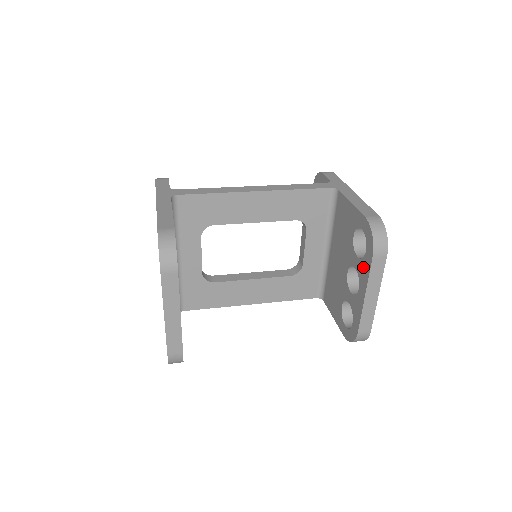
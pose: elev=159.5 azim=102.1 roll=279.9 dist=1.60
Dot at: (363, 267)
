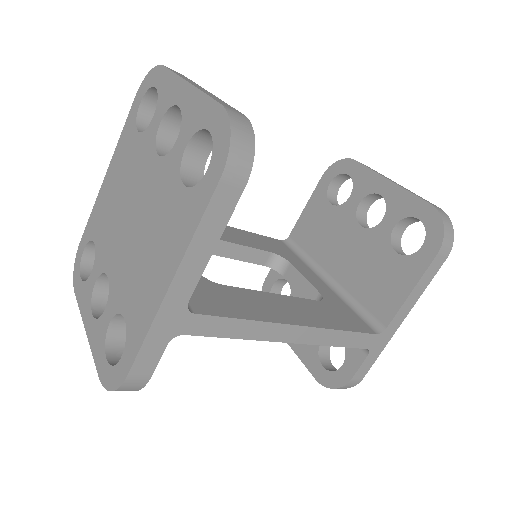
Dot at: (361, 181)
